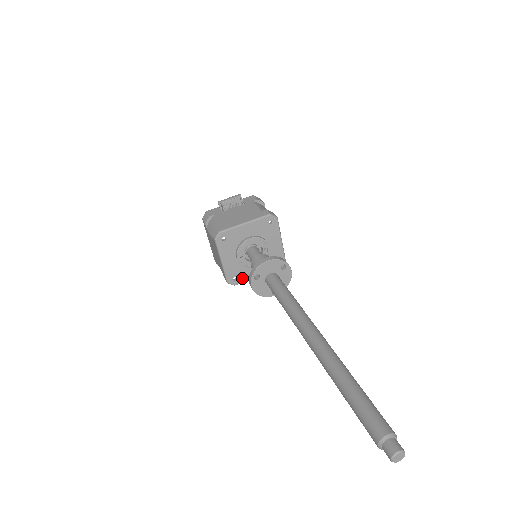
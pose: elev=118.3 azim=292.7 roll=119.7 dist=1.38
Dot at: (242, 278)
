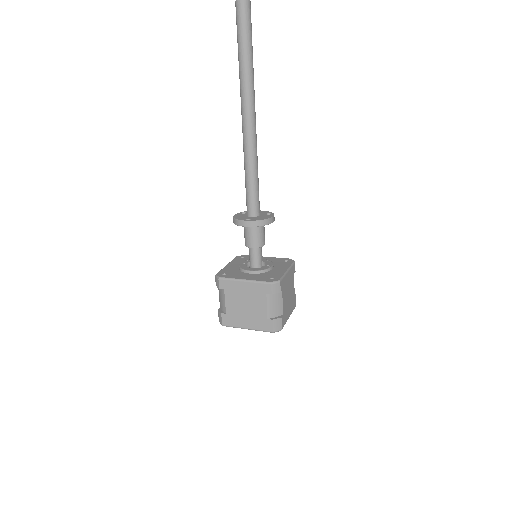
Dot at: (230, 276)
